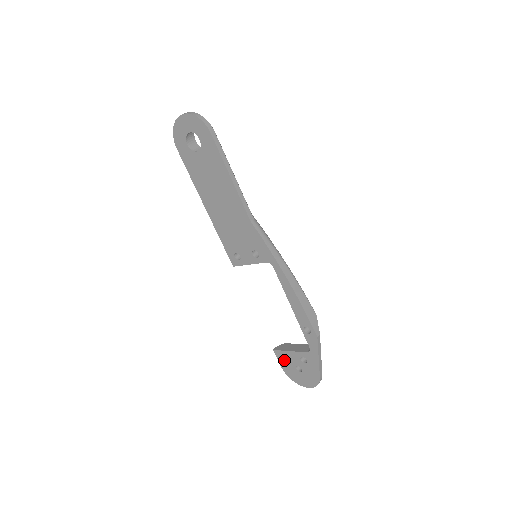
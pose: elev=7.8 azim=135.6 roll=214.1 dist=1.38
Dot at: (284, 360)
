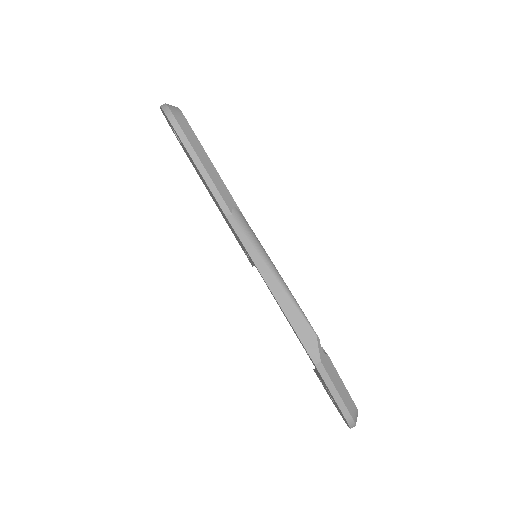
Dot at: (323, 385)
